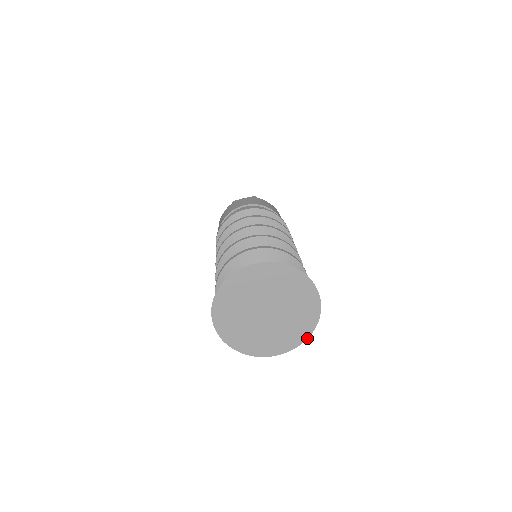
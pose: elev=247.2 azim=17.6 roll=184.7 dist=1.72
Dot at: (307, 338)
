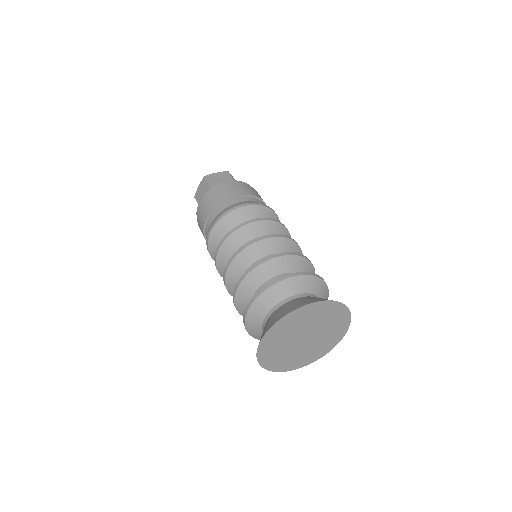
Dot at: (350, 318)
